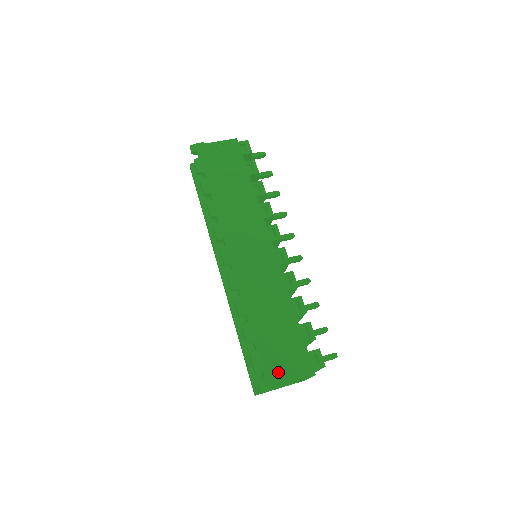
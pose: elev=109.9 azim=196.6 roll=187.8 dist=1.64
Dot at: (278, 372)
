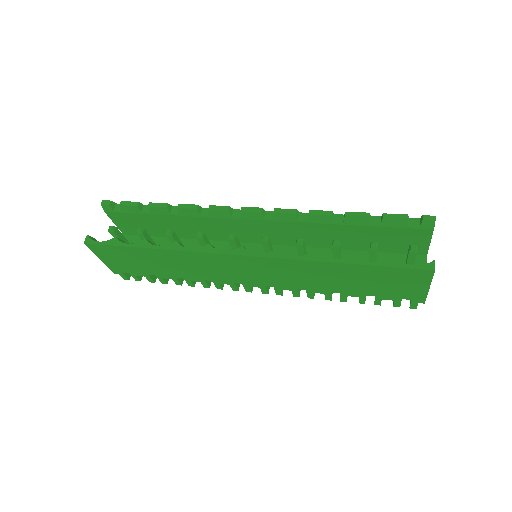
Dot at: occluded
